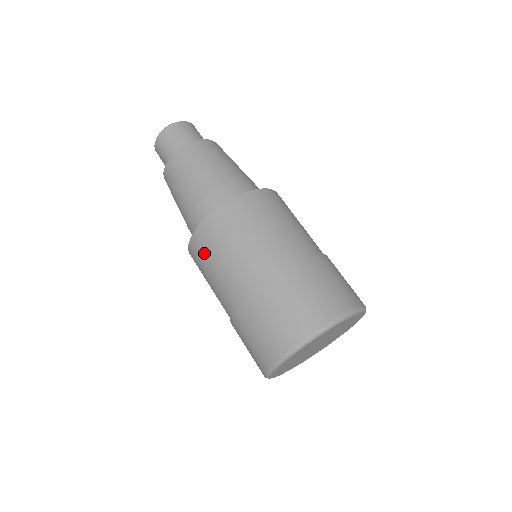
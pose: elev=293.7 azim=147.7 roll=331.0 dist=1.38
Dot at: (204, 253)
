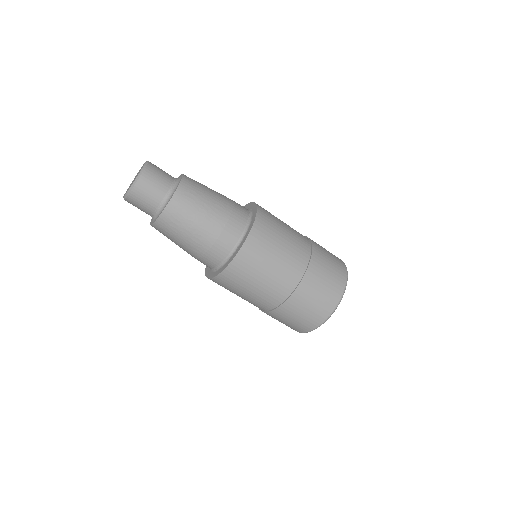
Dot at: occluded
